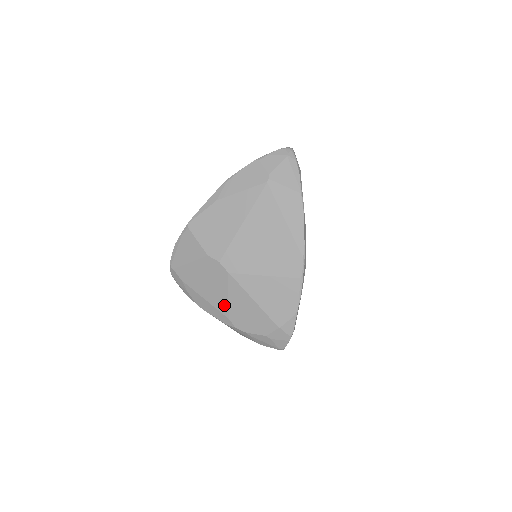
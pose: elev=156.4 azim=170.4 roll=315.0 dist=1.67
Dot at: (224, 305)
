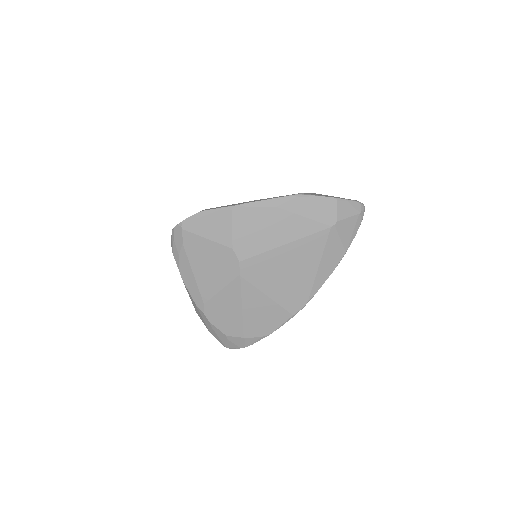
Dot at: (210, 292)
